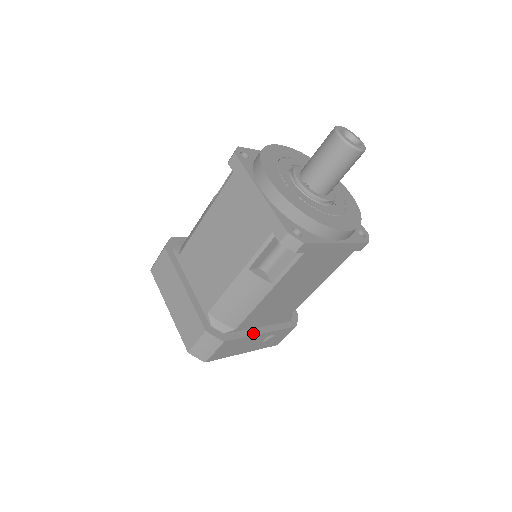
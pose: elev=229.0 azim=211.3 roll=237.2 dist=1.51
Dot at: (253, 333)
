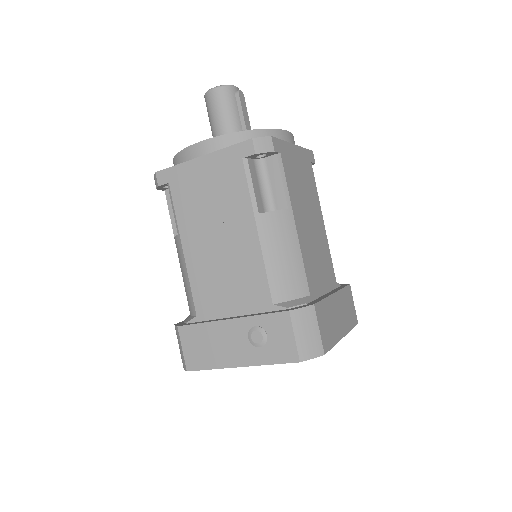
Dot at: (218, 320)
